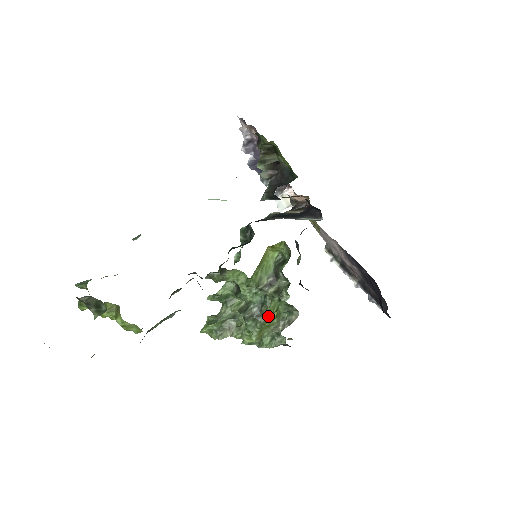
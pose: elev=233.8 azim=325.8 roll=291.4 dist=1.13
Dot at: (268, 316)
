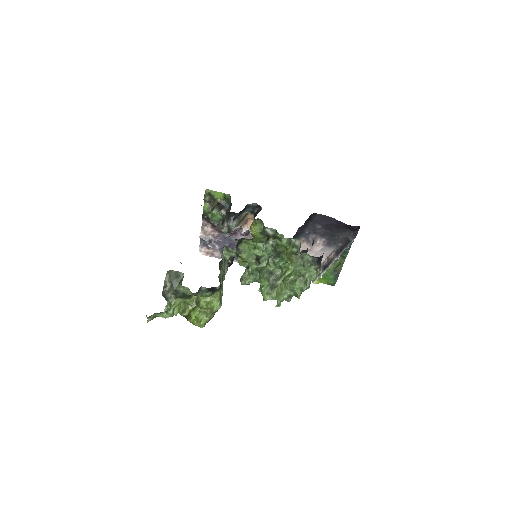
Dot at: (283, 250)
